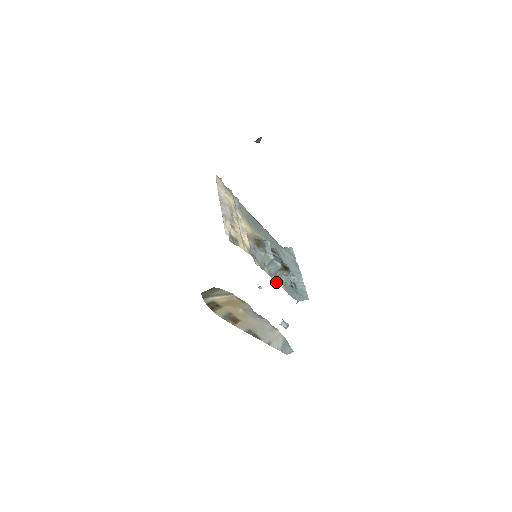
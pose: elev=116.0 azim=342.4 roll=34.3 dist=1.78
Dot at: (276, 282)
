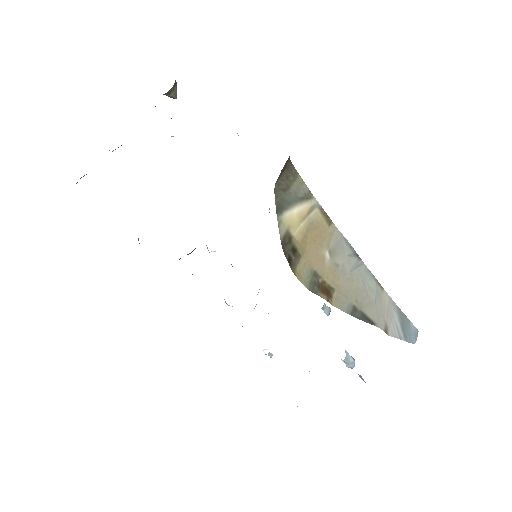
Dot at: occluded
